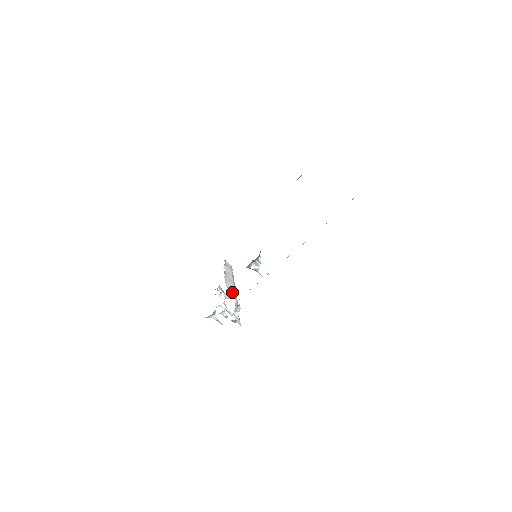
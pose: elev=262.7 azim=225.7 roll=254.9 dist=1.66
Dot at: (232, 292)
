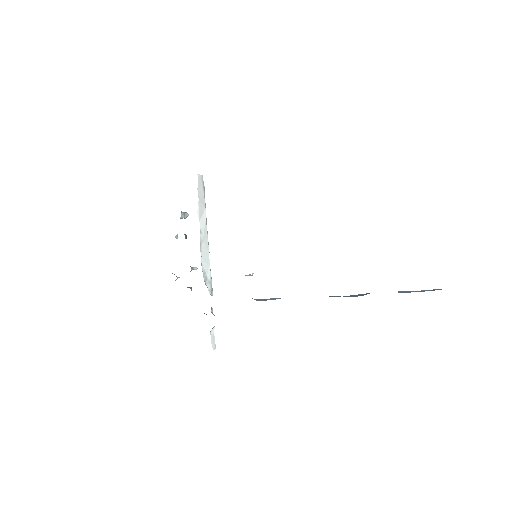
Dot at: (208, 278)
